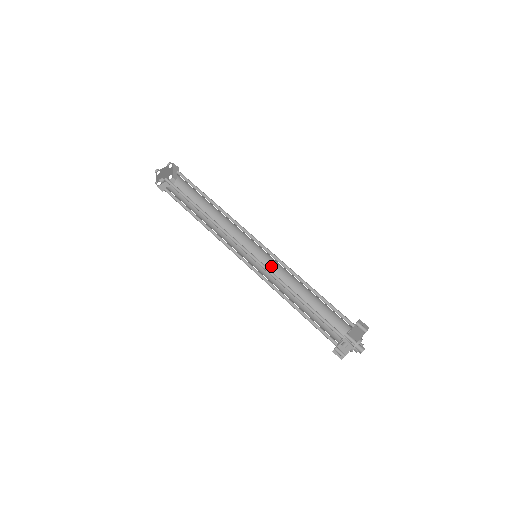
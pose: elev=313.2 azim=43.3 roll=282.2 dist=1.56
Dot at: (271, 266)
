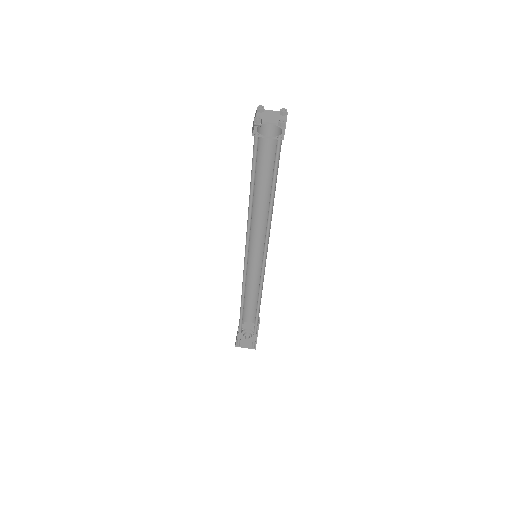
Dot at: occluded
